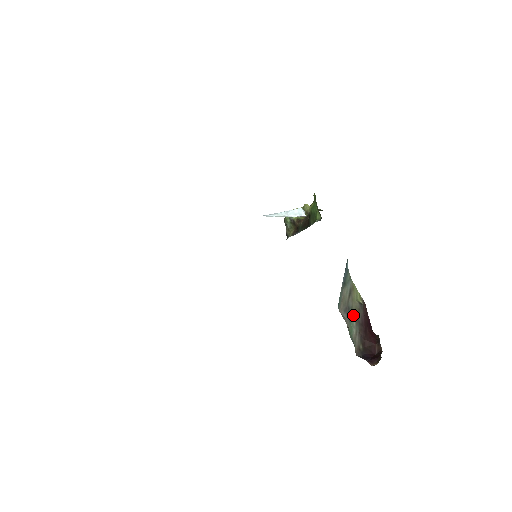
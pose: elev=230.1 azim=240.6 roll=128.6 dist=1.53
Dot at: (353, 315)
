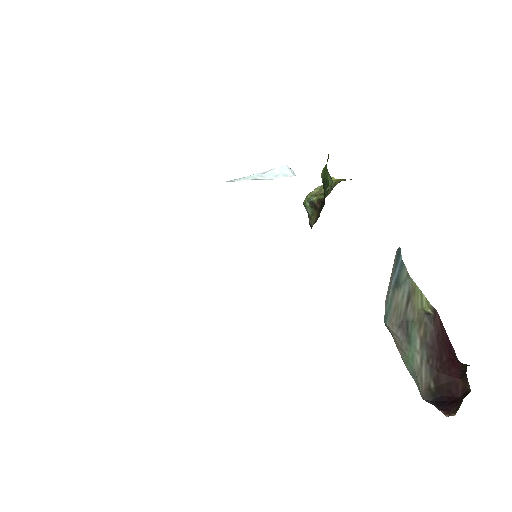
Dot at: (415, 332)
